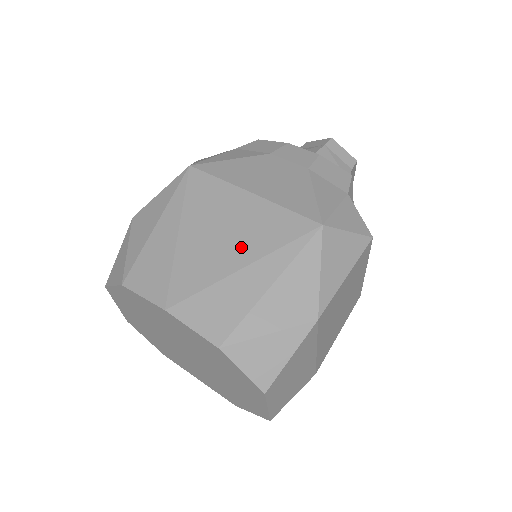
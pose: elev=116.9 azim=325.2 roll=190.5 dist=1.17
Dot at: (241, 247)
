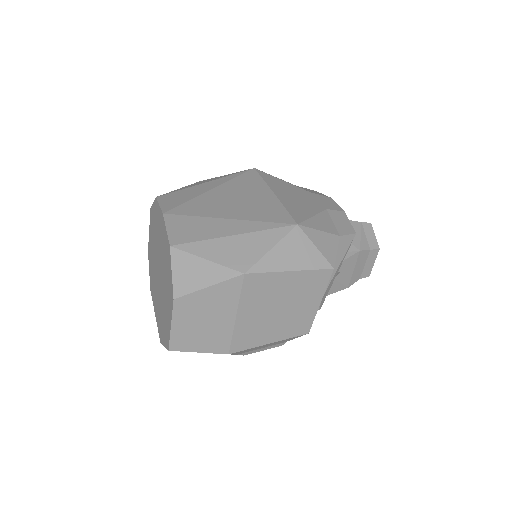
Dot at: (238, 210)
